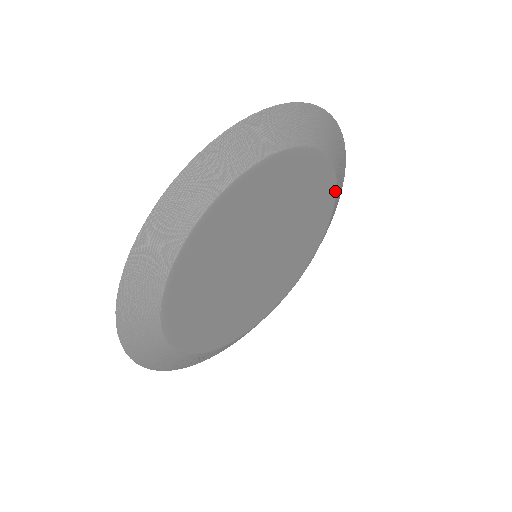
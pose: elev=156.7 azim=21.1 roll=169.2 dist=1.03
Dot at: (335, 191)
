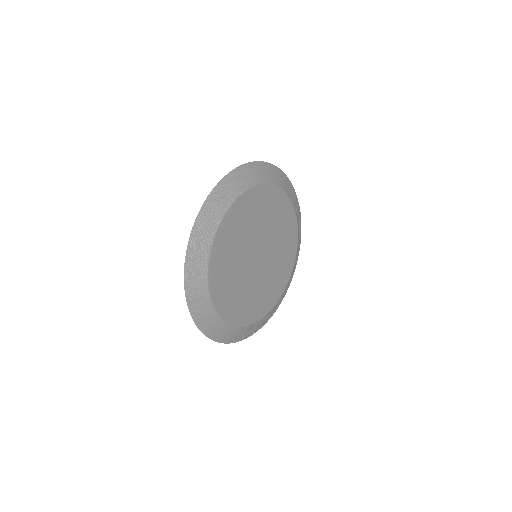
Dot at: (268, 185)
